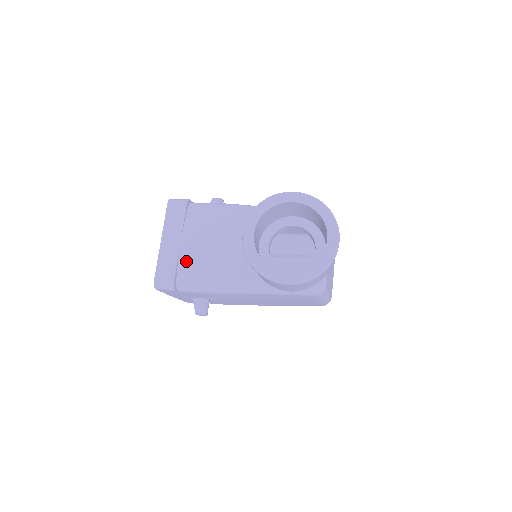
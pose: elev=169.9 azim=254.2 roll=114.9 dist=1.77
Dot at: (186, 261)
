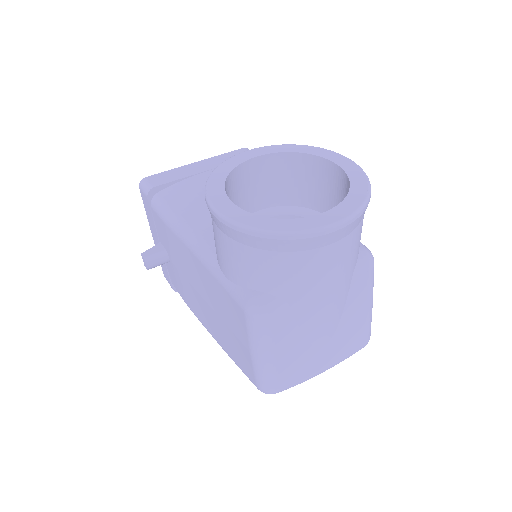
Dot at: (188, 183)
